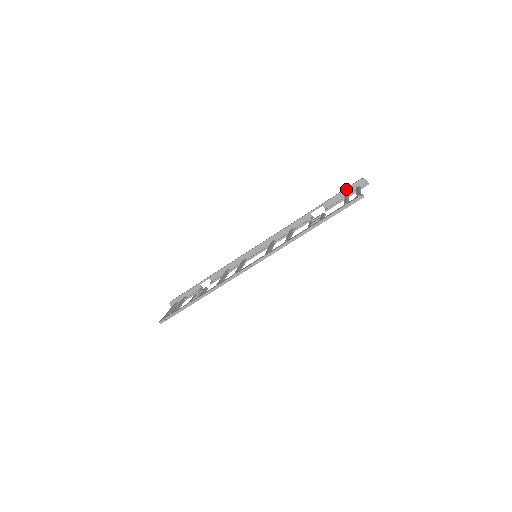
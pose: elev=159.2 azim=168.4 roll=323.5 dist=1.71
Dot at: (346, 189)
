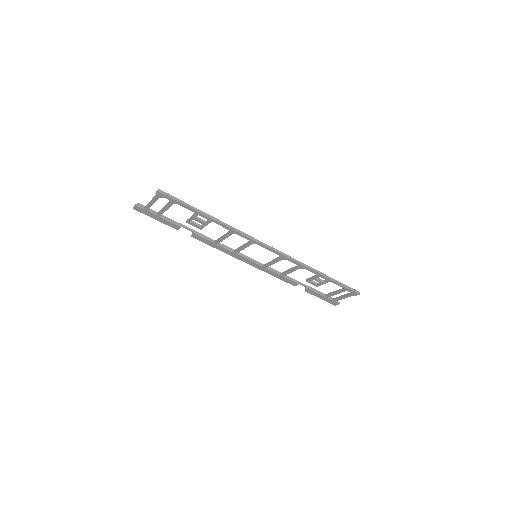
Dot at: (324, 294)
